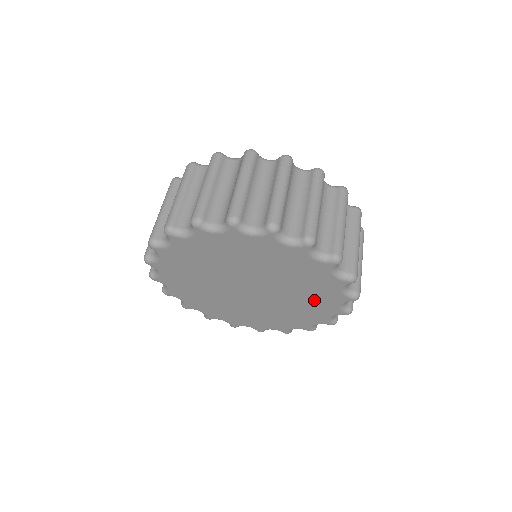
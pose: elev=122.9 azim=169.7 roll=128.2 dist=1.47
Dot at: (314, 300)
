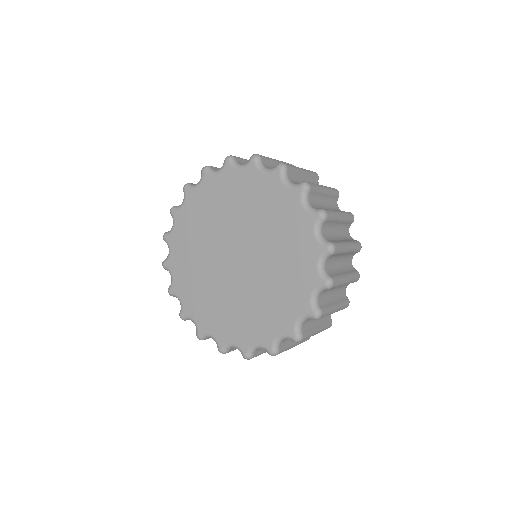
Dot at: (288, 282)
